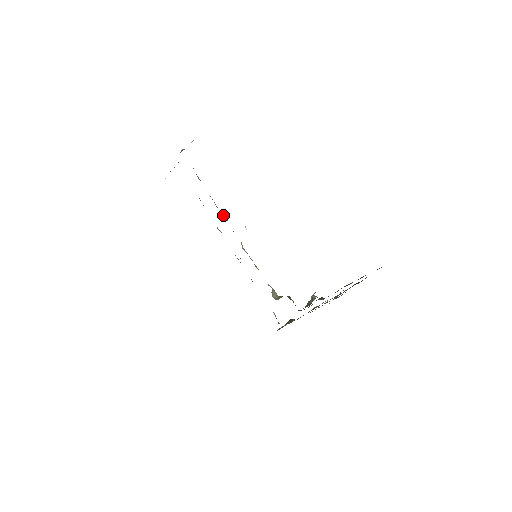
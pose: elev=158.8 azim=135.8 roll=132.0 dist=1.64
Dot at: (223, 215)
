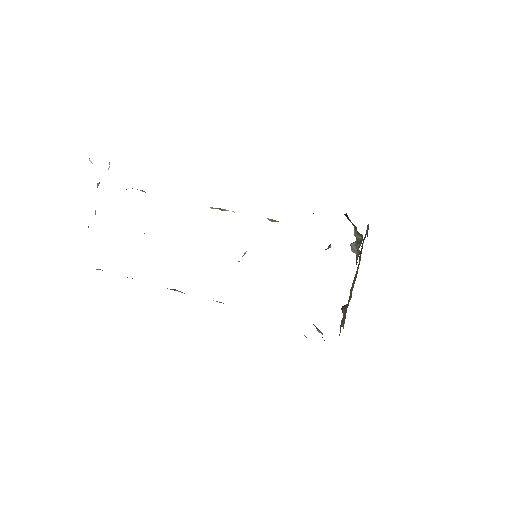
Dot at: occluded
